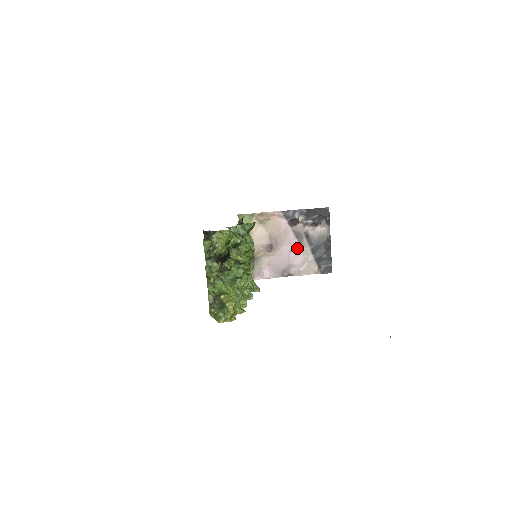
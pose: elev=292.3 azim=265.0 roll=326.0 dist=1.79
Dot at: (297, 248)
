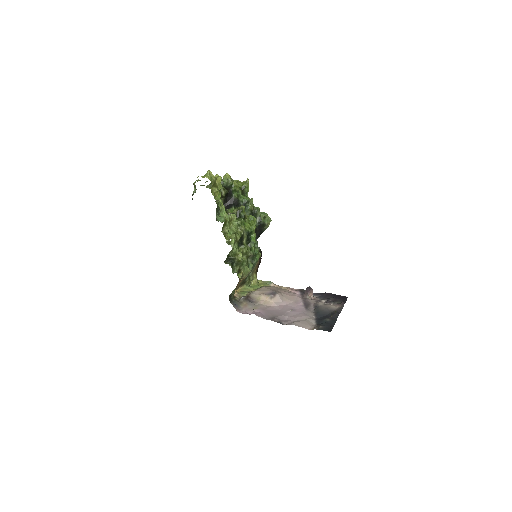
Dot at: (300, 309)
